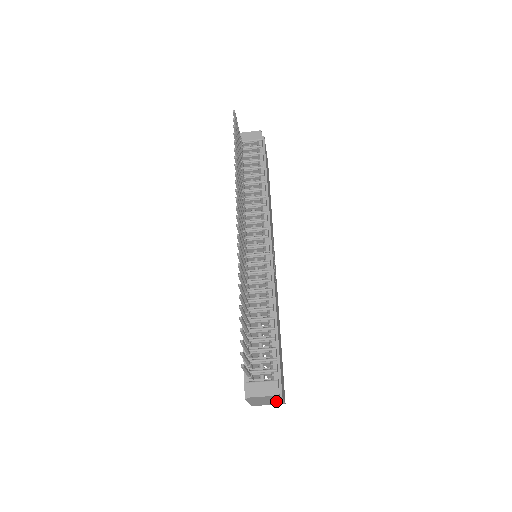
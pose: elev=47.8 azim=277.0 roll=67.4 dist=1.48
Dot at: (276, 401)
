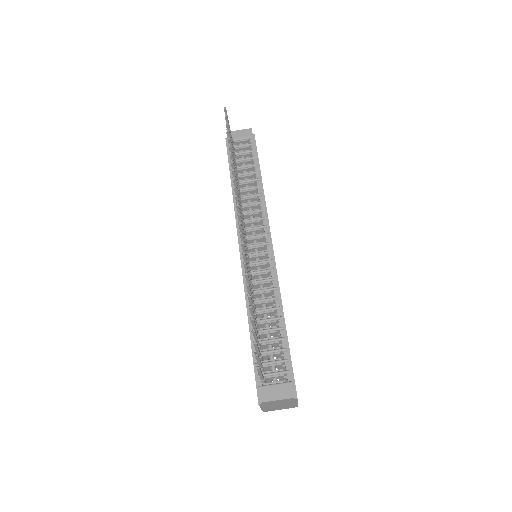
Dot at: (289, 404)
